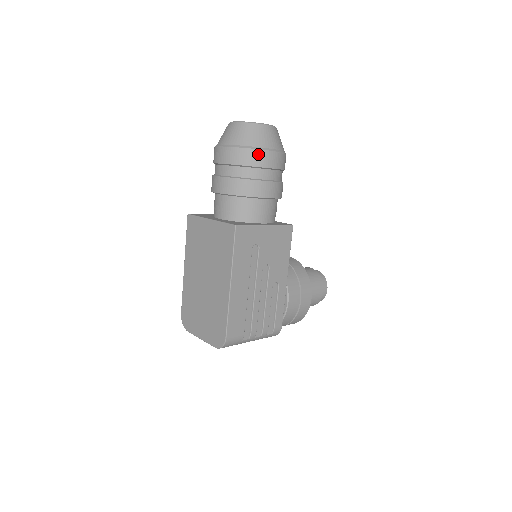
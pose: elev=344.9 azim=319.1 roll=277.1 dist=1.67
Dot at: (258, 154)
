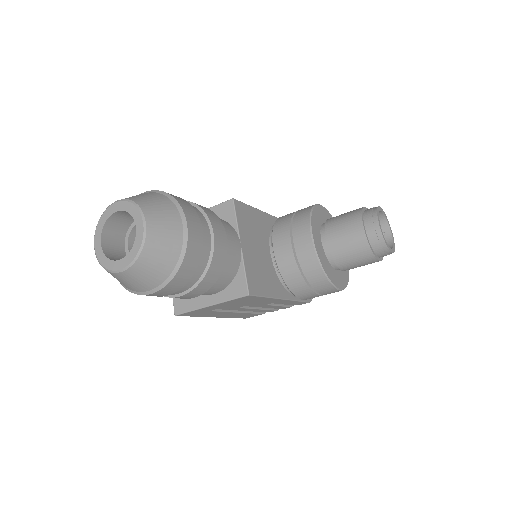
Dot at: occluded
